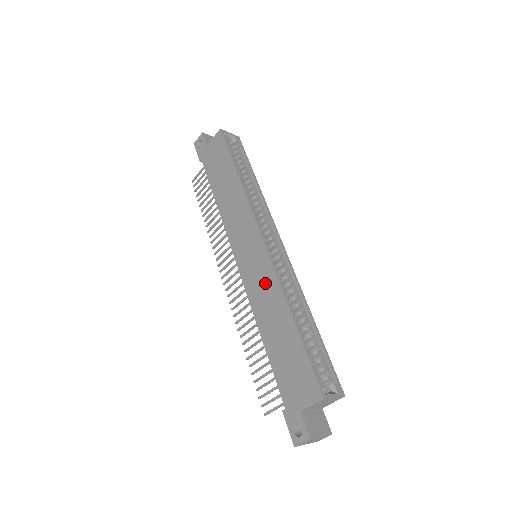
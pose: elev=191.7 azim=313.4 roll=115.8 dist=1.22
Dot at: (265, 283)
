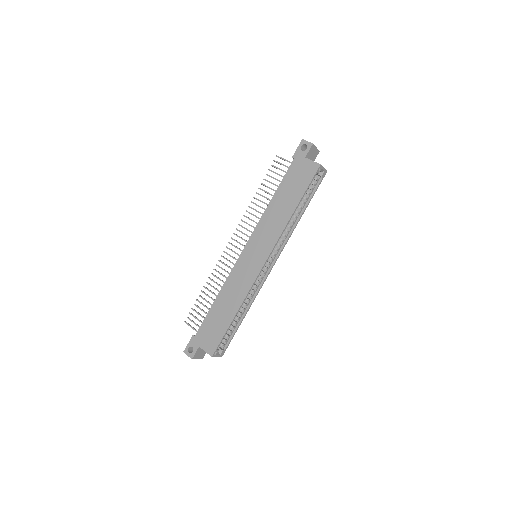
Dot at: (243, 282)
